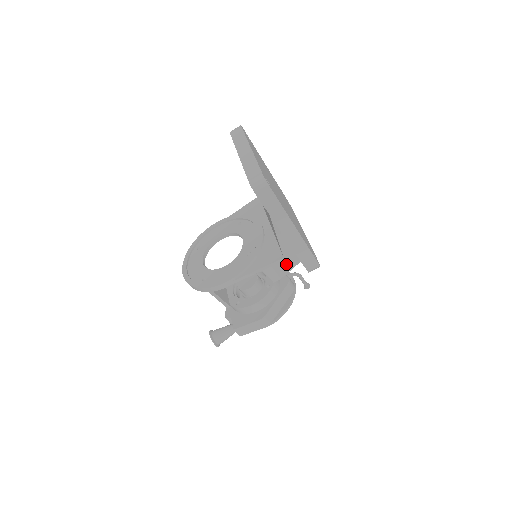
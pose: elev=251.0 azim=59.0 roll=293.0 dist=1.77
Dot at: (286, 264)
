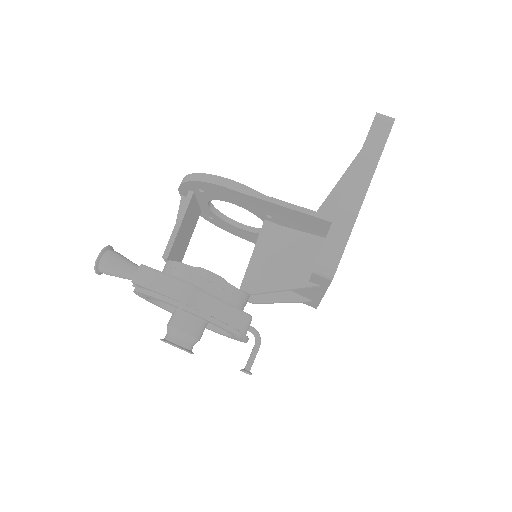
Dot at: (281, 277)
